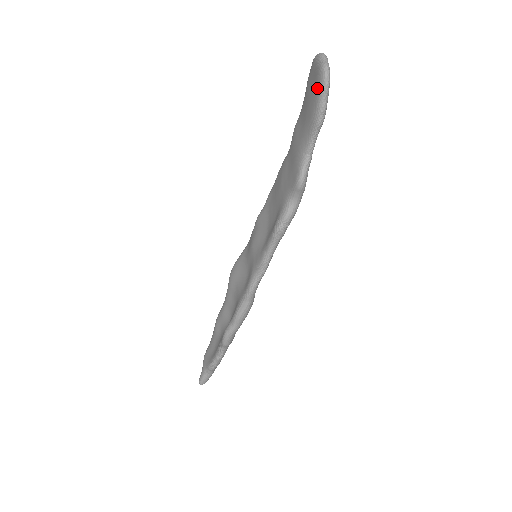
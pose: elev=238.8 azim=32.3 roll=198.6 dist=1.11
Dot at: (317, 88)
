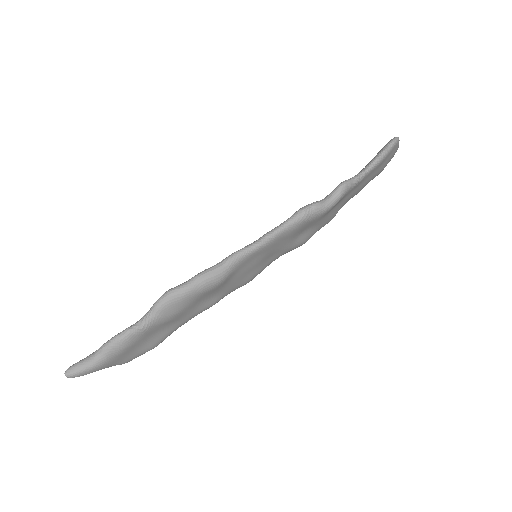
Dot at: (386, 144)
